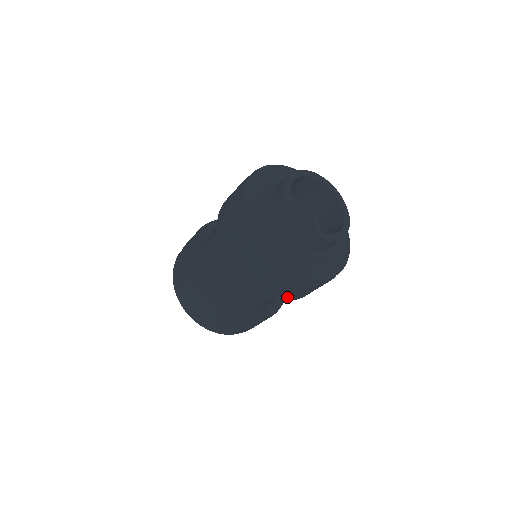
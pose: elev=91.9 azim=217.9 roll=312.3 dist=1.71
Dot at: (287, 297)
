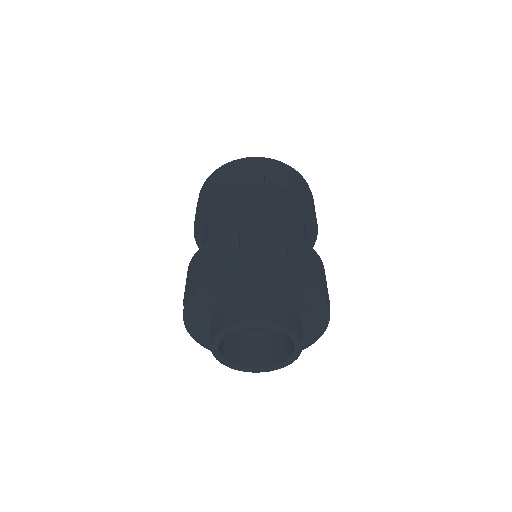
Dot at: occluded
